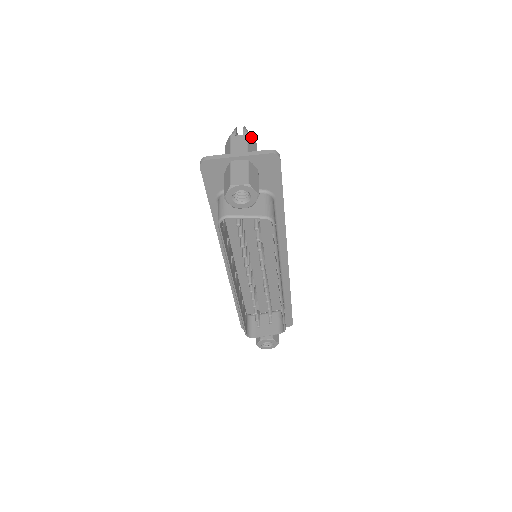
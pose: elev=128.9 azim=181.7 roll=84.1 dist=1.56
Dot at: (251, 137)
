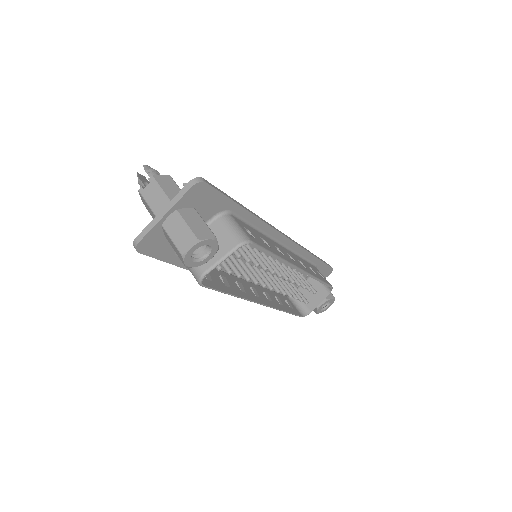
Dot at: (159, 176)
